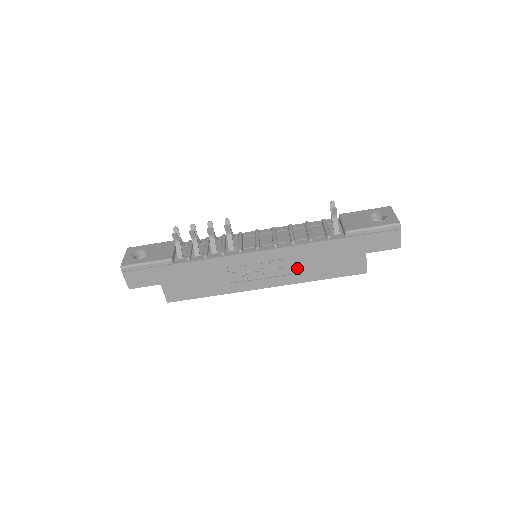
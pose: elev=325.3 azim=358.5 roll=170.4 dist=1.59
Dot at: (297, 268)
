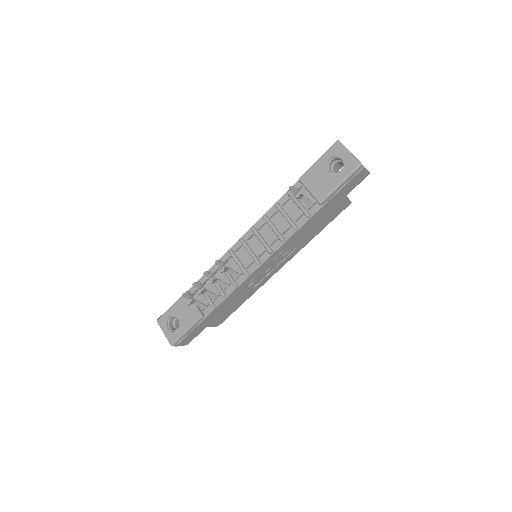
Dot at: (296, 245)
